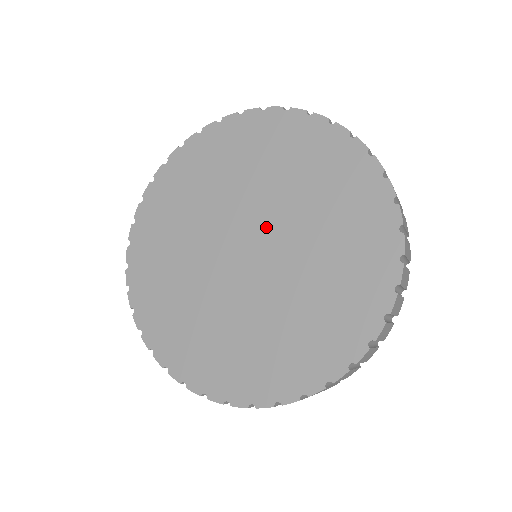
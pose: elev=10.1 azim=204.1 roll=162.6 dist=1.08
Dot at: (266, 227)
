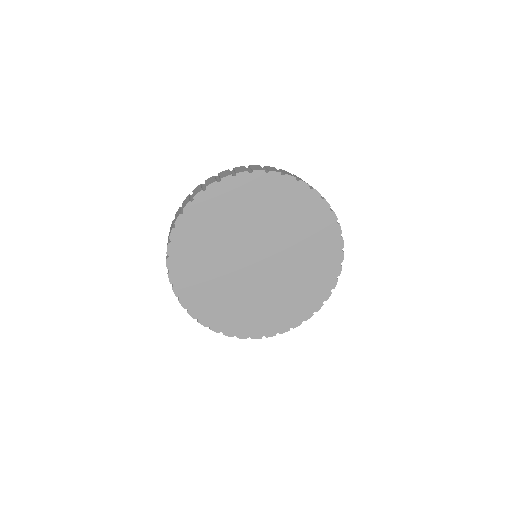
Dot at: (256, 243)
